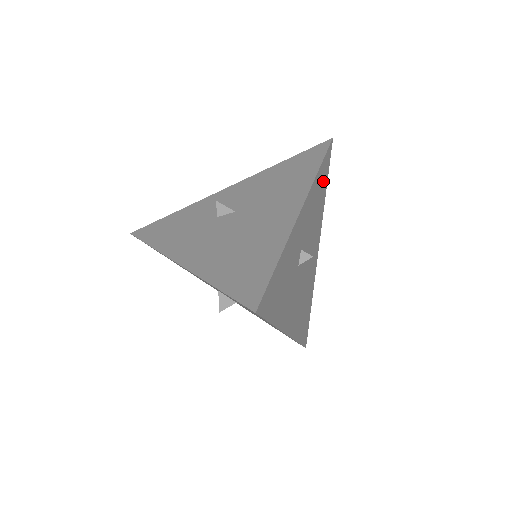
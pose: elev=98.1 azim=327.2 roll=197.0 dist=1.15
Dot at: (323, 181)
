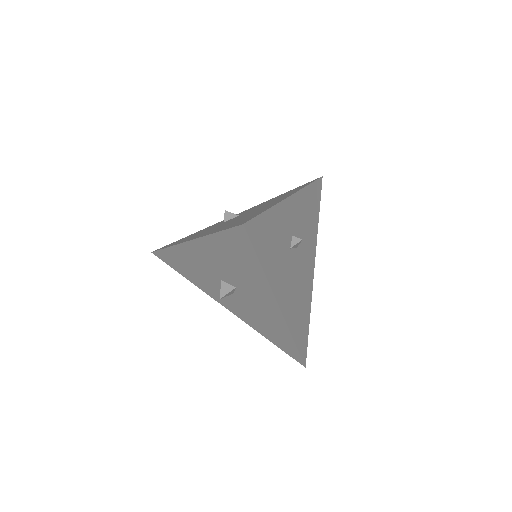
Dot at: (314, 203)
